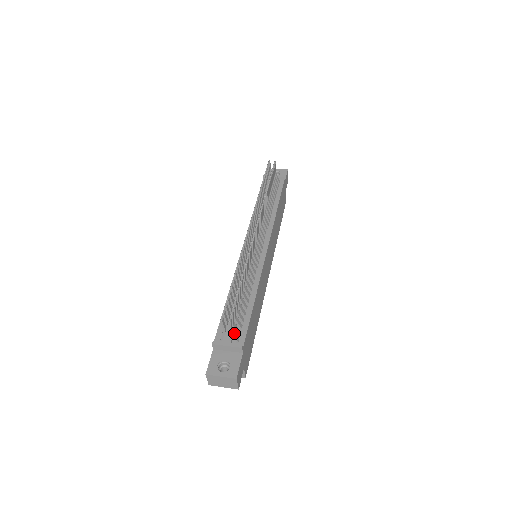
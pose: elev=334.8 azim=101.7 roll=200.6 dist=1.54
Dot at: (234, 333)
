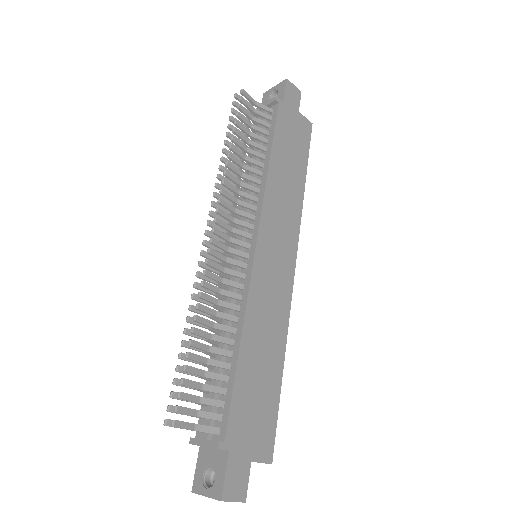
Dot at: (204, 427)
